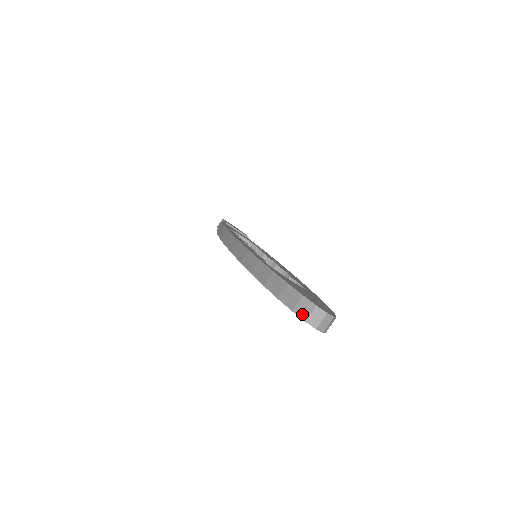
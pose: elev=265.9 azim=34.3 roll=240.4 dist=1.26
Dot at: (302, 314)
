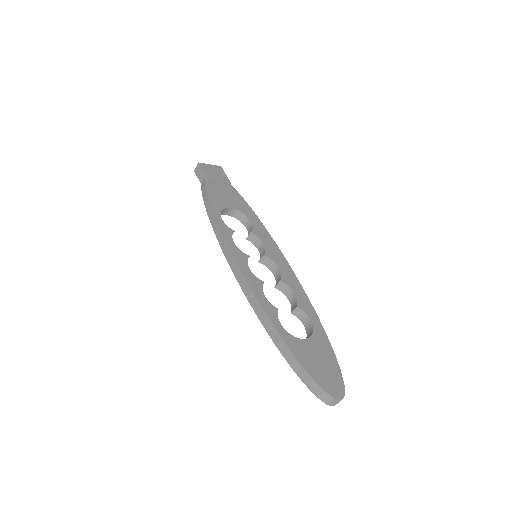
Dot at: (324, 401)
